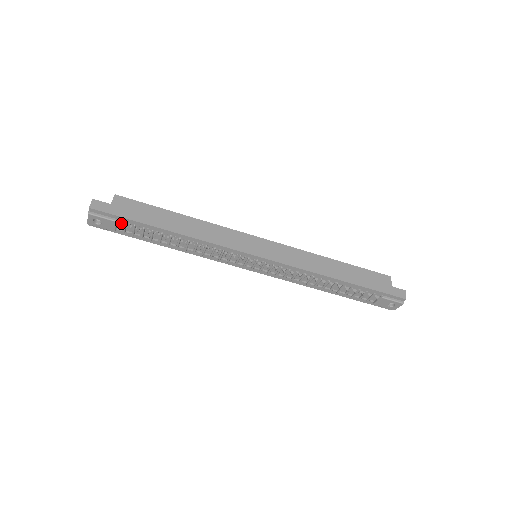
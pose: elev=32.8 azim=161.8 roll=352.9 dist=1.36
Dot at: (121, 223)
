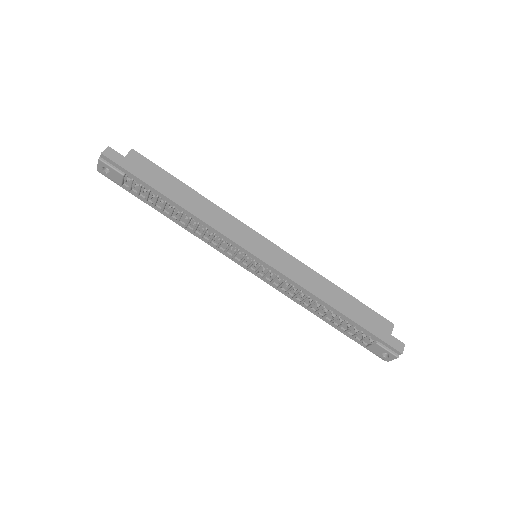
Dot at: (128, 179)
